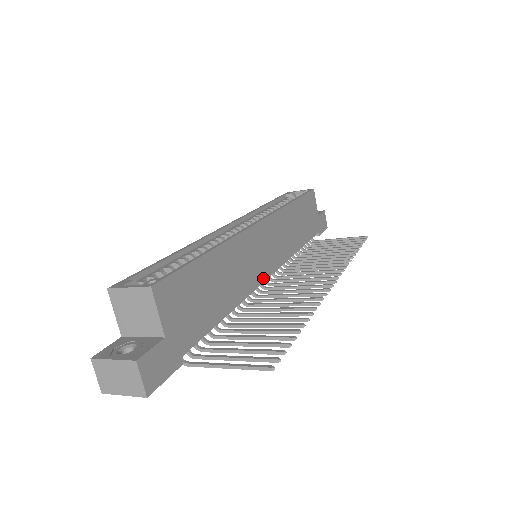
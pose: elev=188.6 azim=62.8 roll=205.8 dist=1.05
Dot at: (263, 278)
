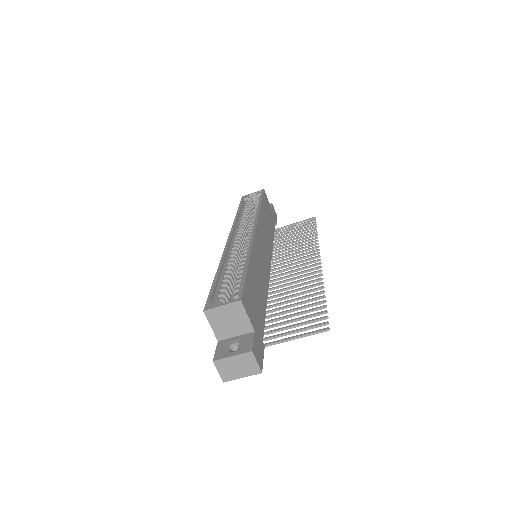
Dot at: (269, 271)
